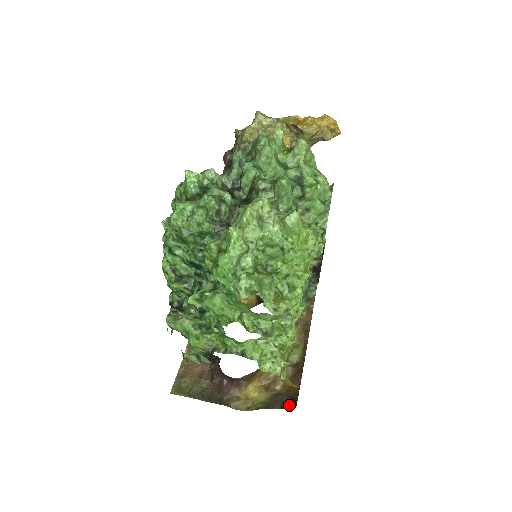
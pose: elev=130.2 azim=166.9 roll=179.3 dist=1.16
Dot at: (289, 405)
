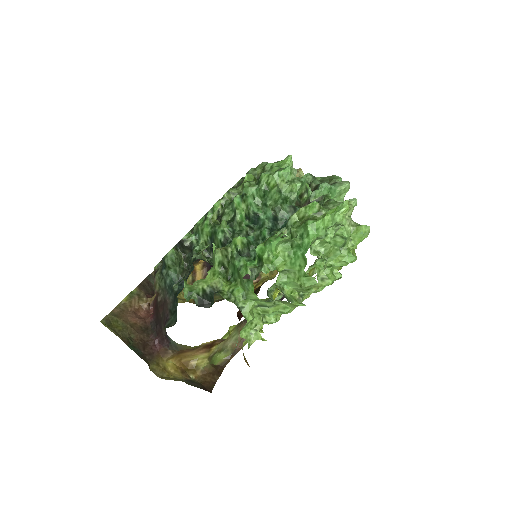
Dot at: occluded
